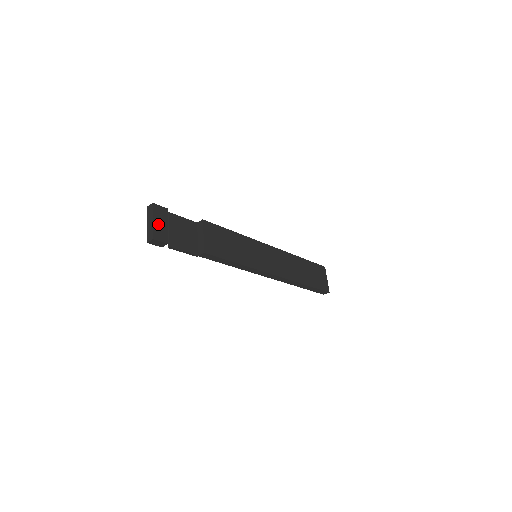
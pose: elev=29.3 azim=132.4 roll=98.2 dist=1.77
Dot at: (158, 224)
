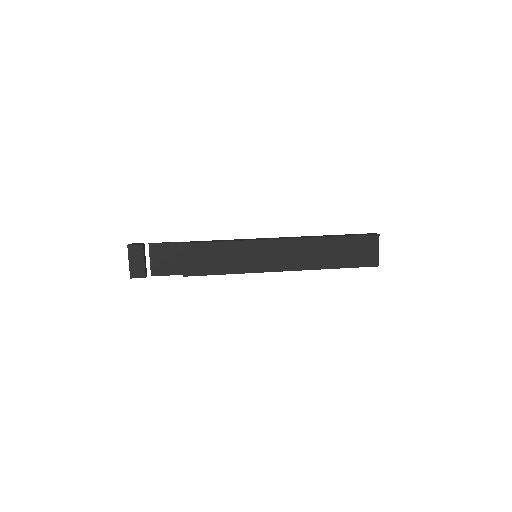
Dot at: (134, 263)
